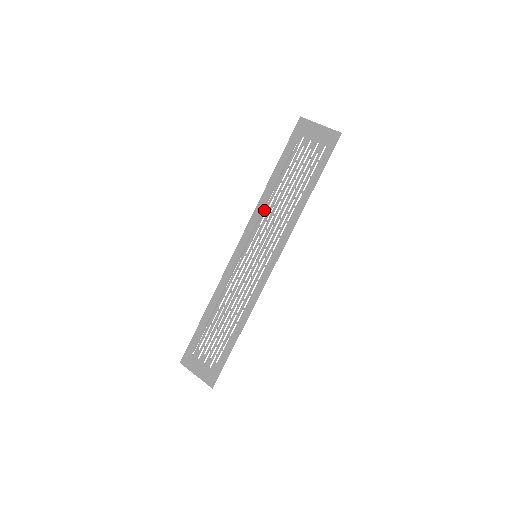
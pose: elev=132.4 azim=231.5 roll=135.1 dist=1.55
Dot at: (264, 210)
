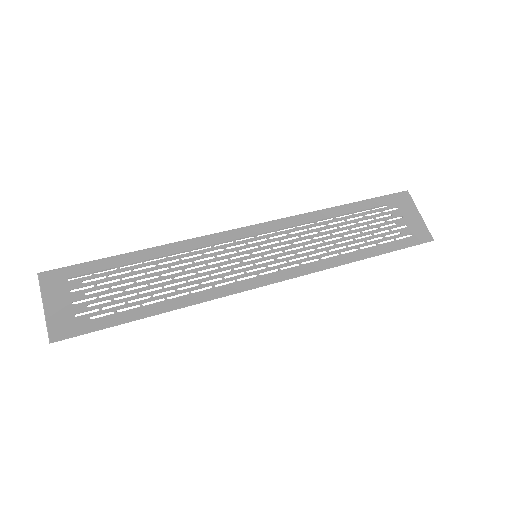
Dot at: (306, 225)
